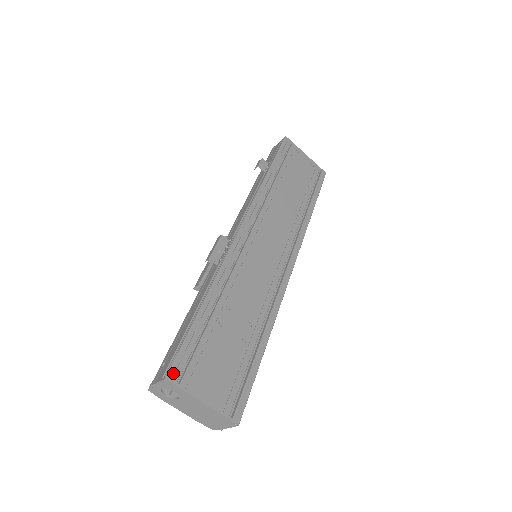
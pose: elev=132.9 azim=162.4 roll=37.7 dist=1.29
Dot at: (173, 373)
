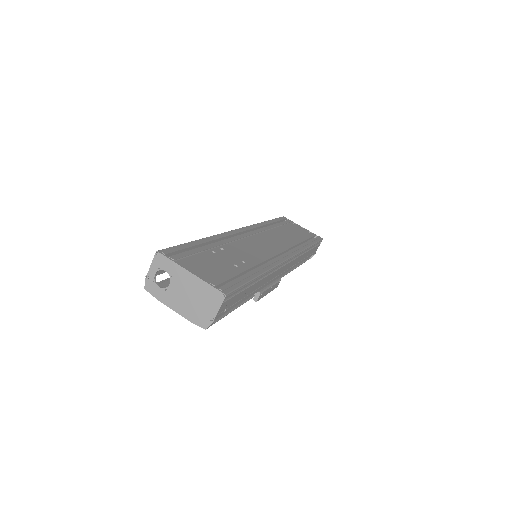
Dot at: (164, 251)
